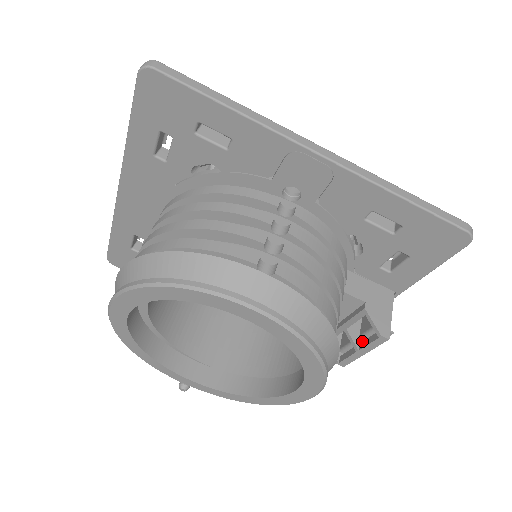
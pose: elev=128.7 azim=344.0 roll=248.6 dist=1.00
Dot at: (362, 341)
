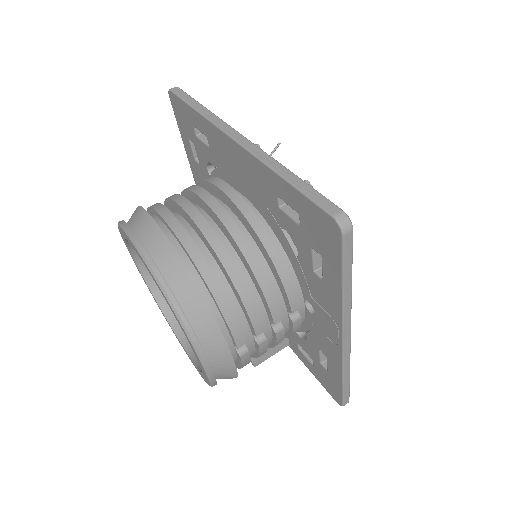
Dot at: occluded
